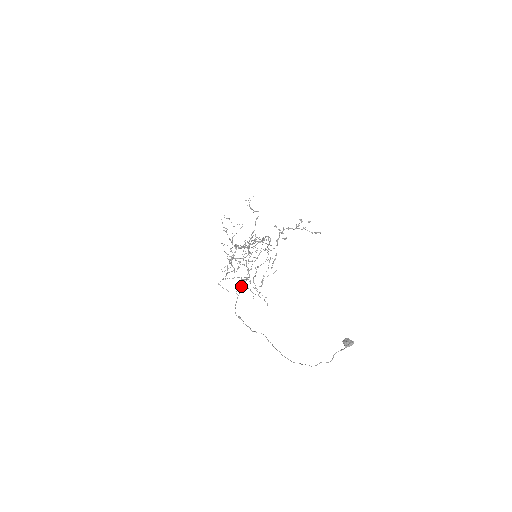
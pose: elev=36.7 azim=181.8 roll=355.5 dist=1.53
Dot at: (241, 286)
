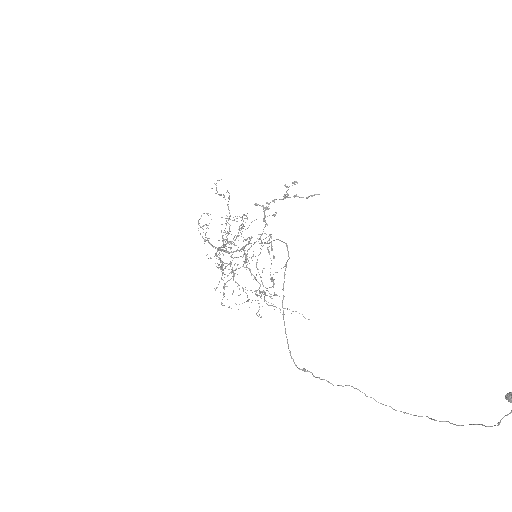
Dot at: occluded
